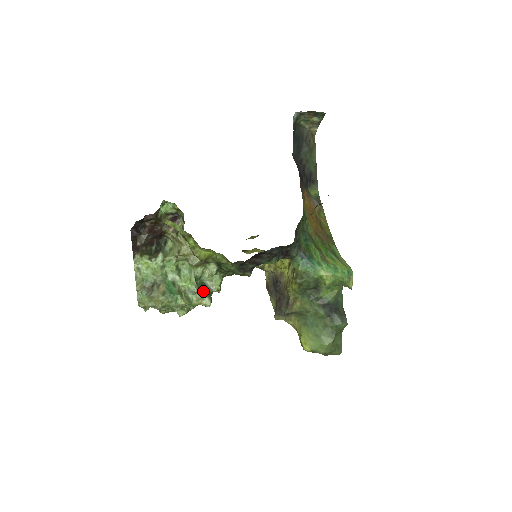
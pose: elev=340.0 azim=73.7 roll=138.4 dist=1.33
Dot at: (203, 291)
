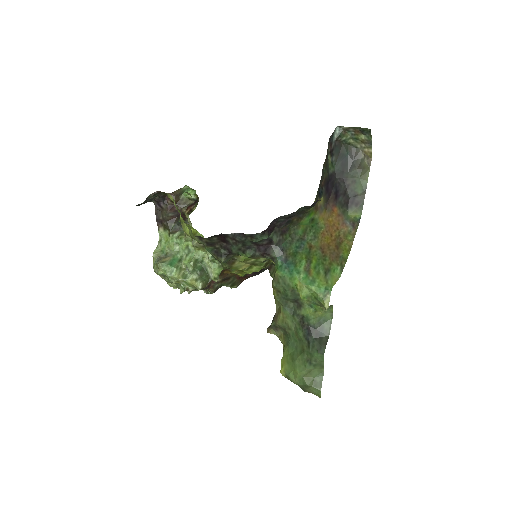
Dot at: (199, 274)
